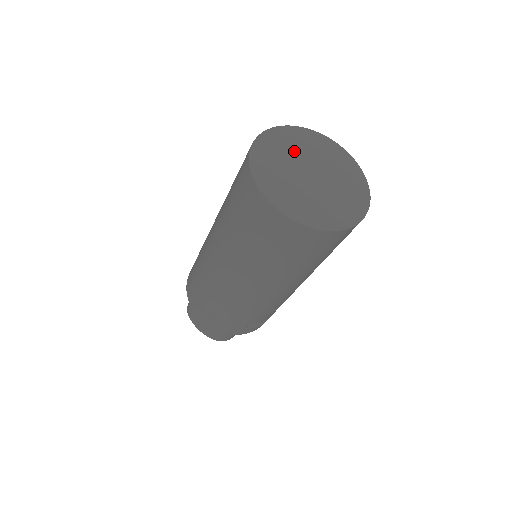
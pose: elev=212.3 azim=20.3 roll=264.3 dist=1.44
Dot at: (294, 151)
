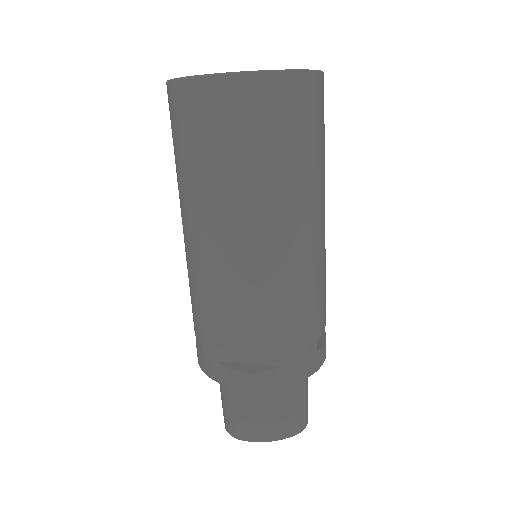
Dot at: occluded
